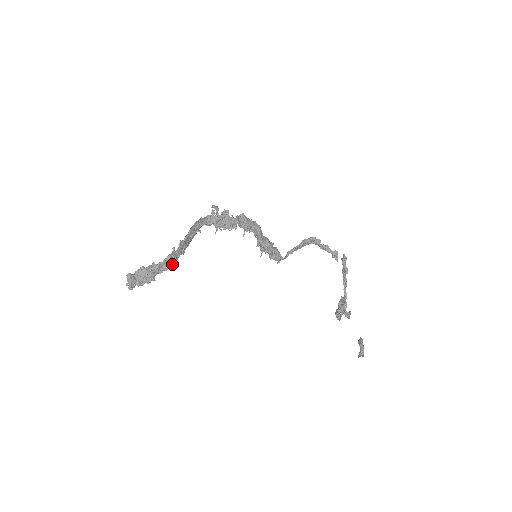
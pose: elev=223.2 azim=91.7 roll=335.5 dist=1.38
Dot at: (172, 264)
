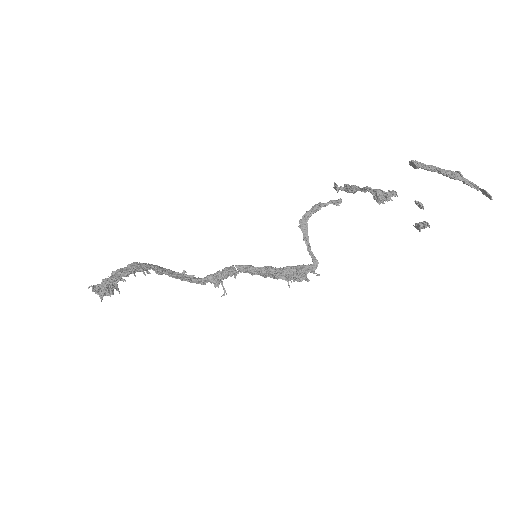
Dot at: (140, 268)
